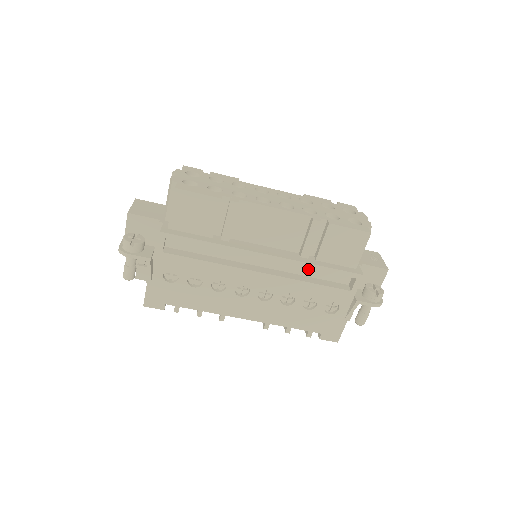
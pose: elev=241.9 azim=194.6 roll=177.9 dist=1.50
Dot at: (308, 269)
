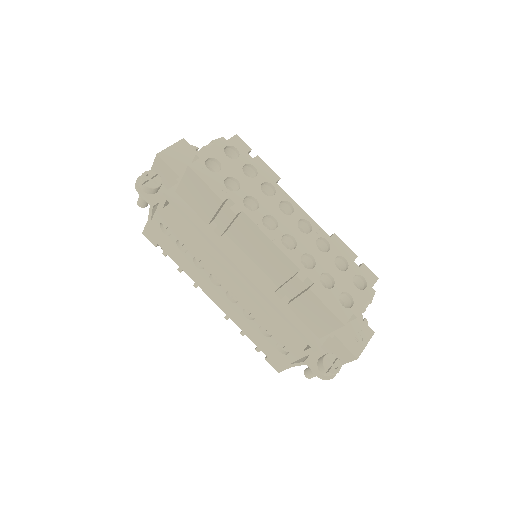
Dot at: occluded
